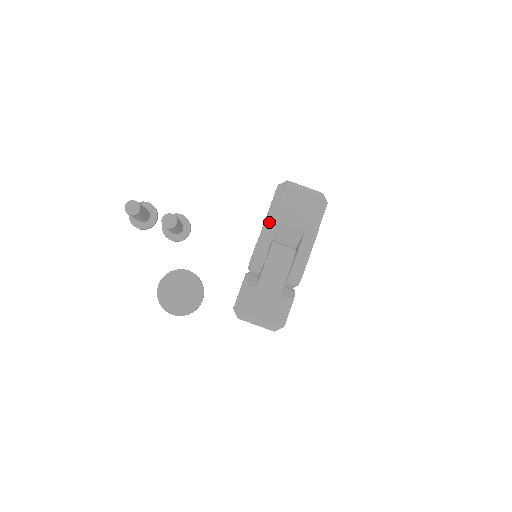
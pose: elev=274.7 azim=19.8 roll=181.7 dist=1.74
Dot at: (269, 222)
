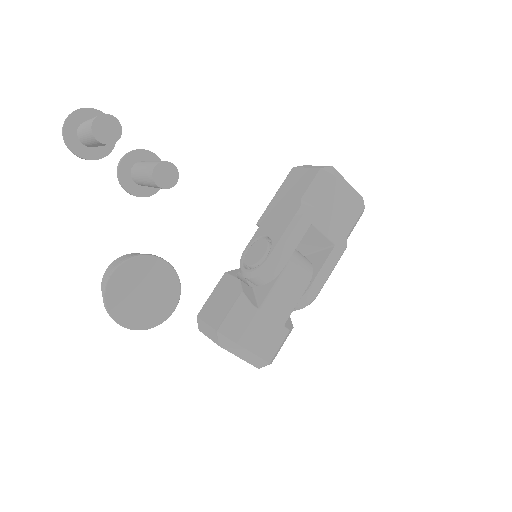
Dot at: (301, 220)
